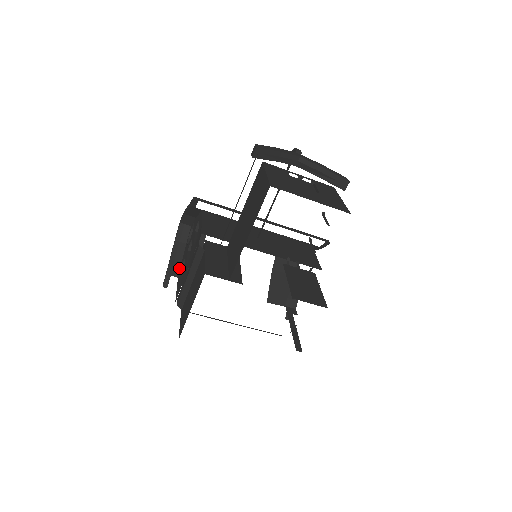
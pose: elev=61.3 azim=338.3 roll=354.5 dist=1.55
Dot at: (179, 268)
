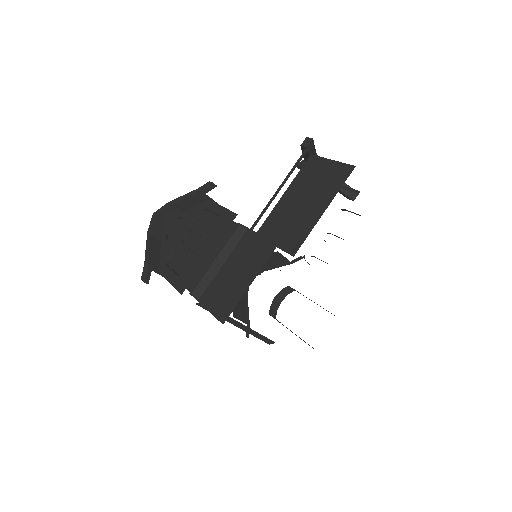
Dot at: (158, 264)
